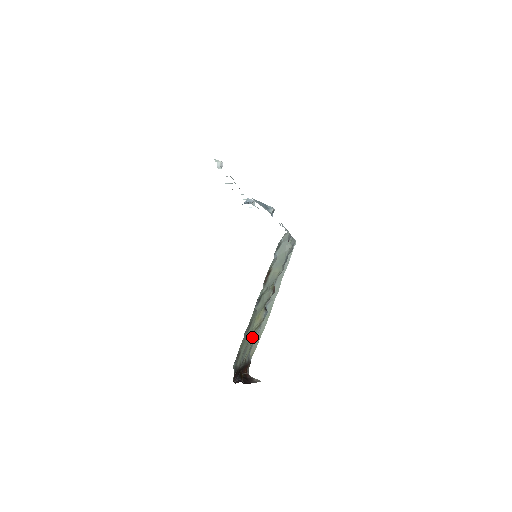
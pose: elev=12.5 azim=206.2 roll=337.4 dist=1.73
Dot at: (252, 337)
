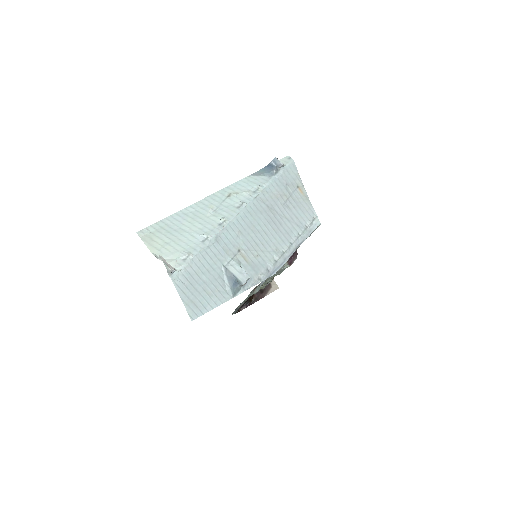
Dot at: occluded
